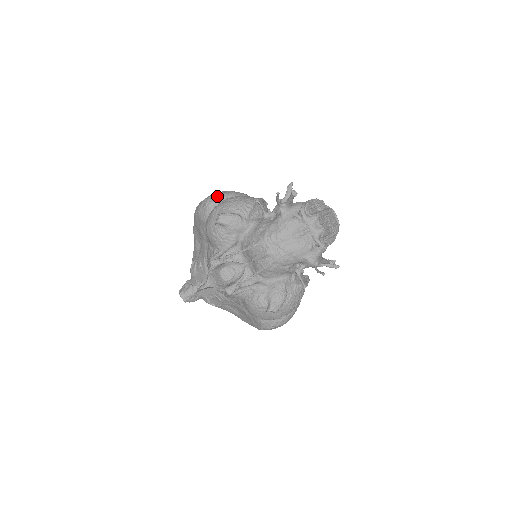
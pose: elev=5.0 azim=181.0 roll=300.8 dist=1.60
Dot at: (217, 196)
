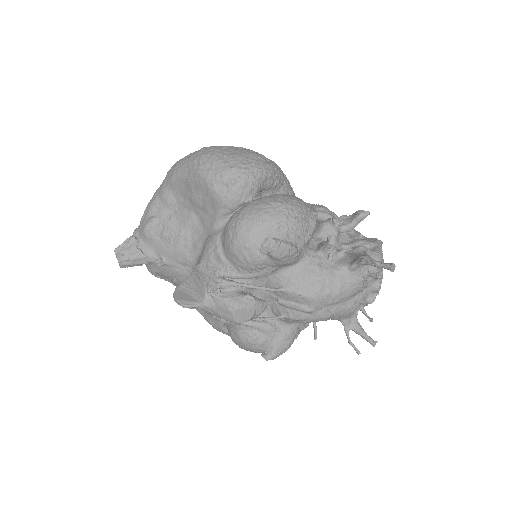
Dot at: (254, 173)
